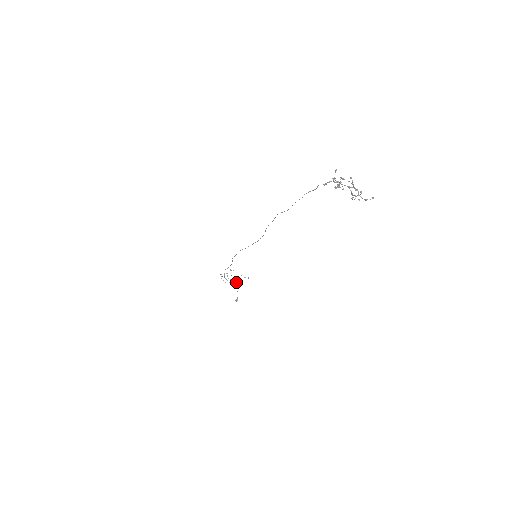
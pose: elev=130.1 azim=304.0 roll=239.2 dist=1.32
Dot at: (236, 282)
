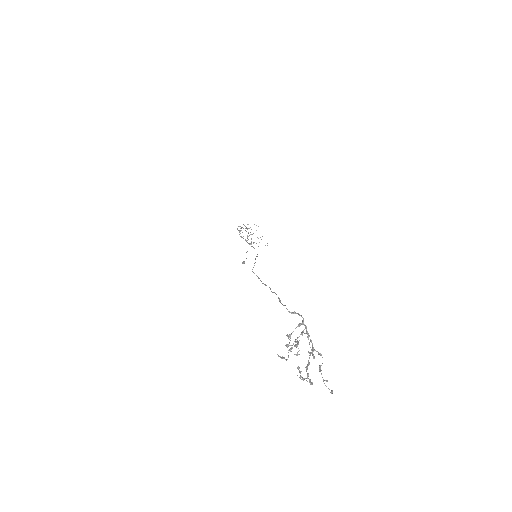
Dot at: (251, 243)
